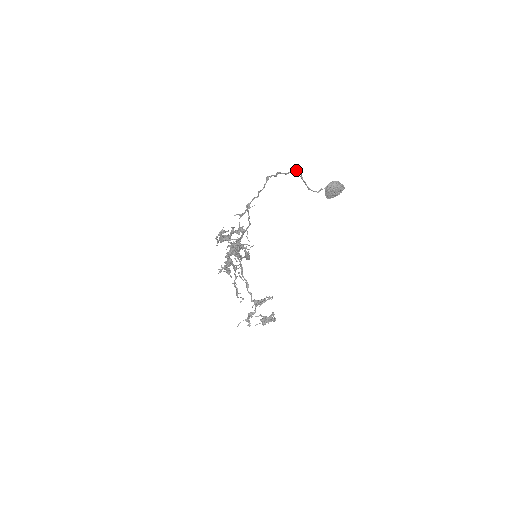
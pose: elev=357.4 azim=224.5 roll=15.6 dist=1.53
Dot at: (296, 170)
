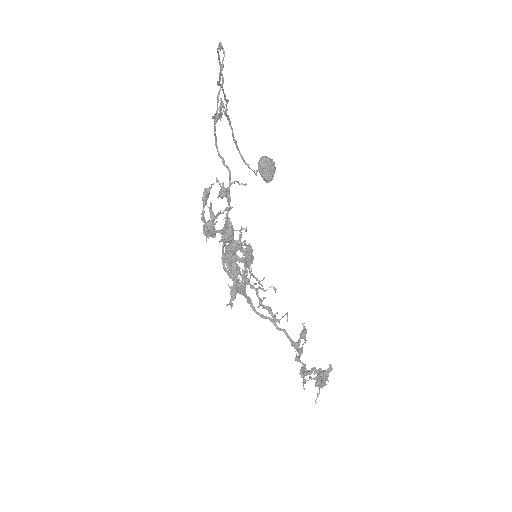
Dot at: (227, 115)
